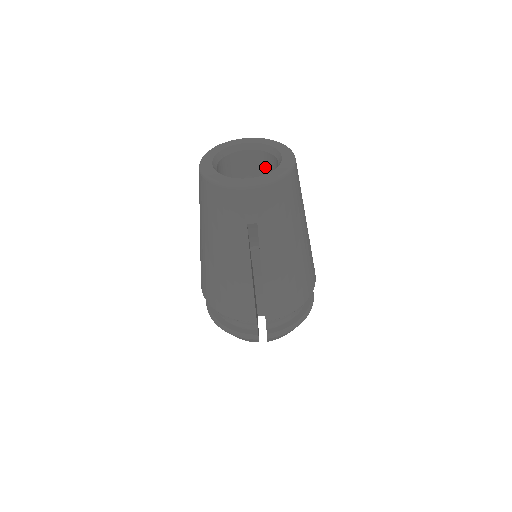
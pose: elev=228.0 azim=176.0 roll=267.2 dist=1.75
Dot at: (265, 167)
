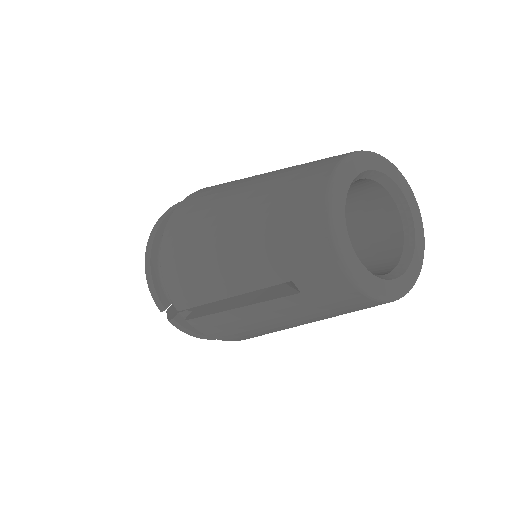
Dot at: (380, 231)
